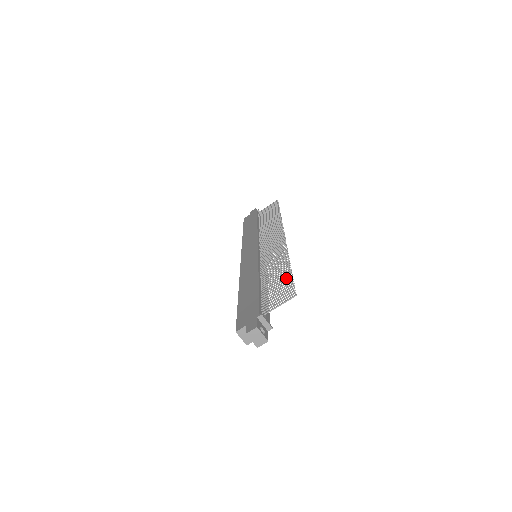
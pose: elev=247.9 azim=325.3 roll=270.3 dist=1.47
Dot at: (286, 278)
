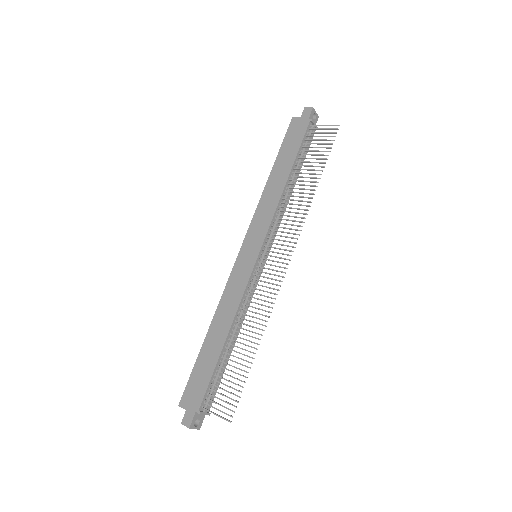
Dot at: occluded
